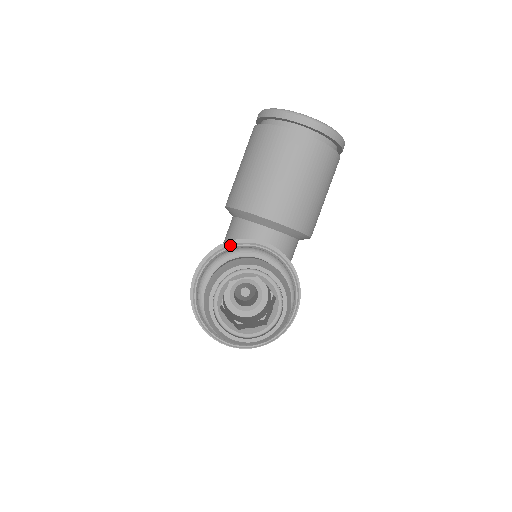
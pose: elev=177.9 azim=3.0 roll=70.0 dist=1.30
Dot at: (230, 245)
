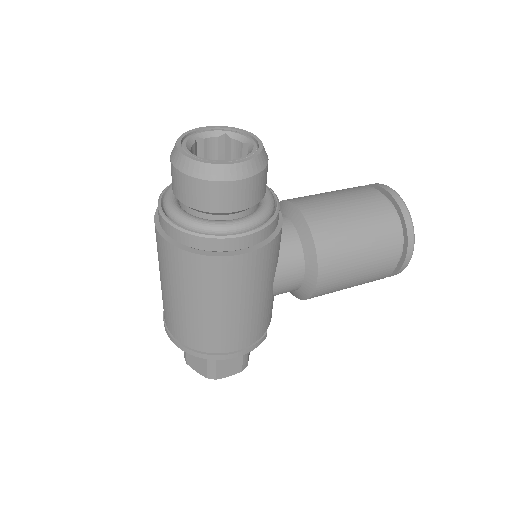
Dot at: occluded
